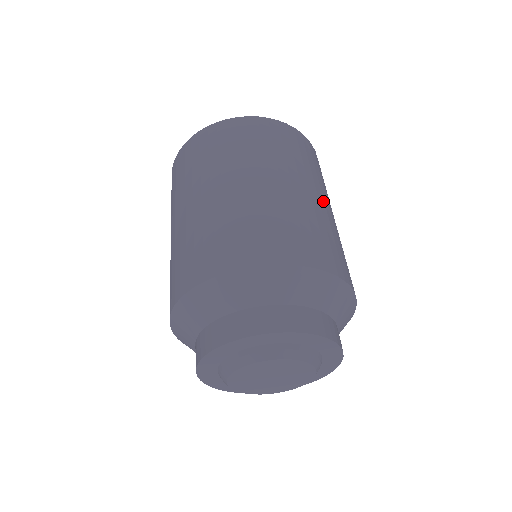
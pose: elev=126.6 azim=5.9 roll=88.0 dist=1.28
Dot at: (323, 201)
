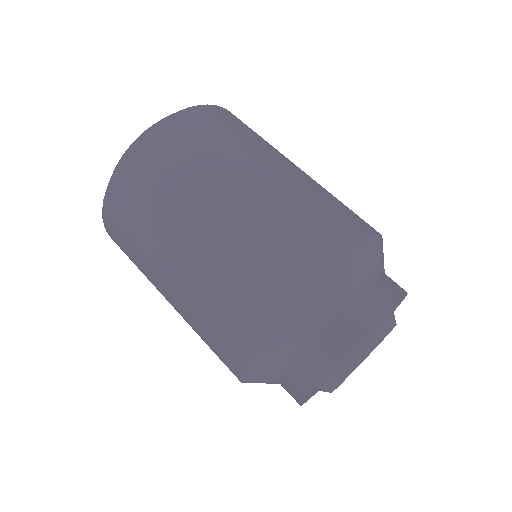
Dot at: (287, 166)
